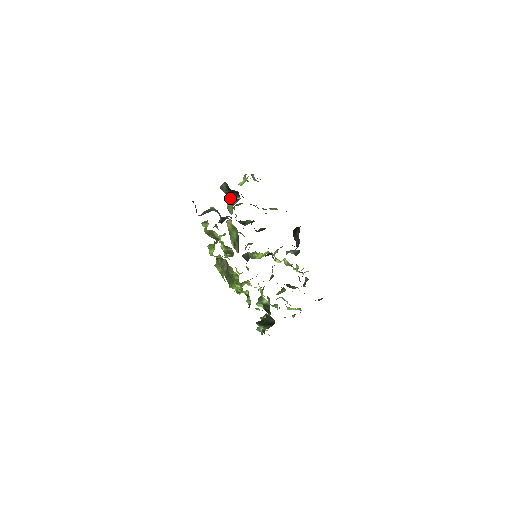
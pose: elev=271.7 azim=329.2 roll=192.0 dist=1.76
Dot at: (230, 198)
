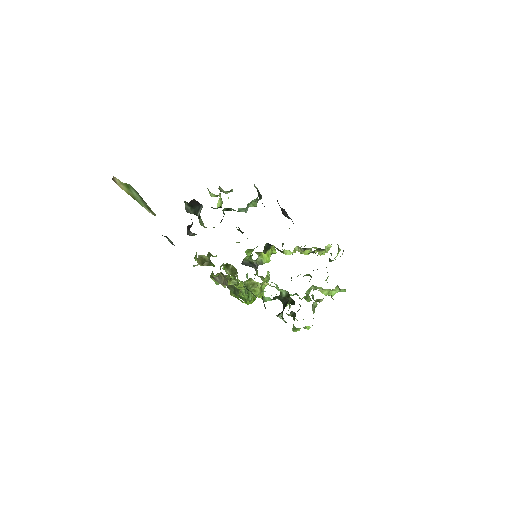
Dot at: (198, 214)
